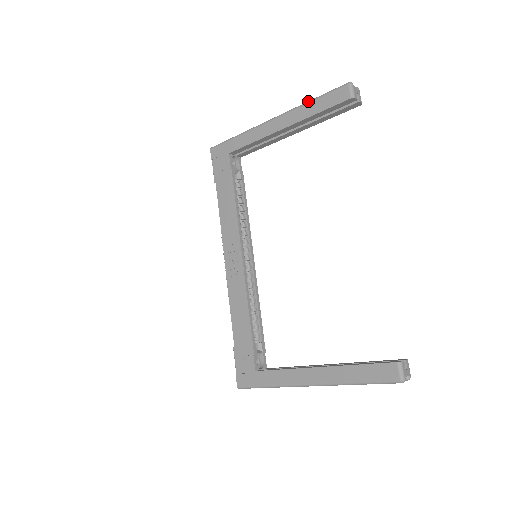
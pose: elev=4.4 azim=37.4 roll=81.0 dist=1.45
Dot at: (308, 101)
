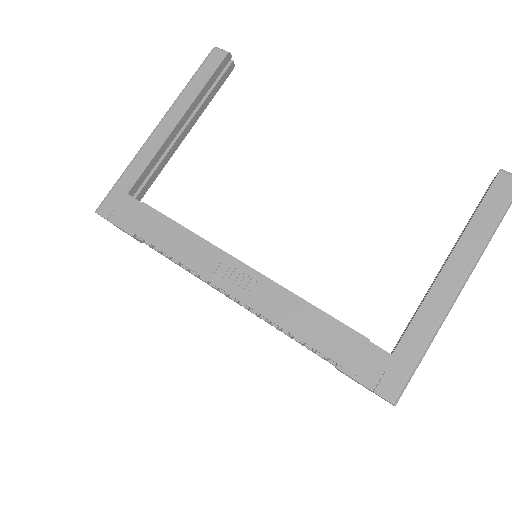
Dot at: (185, 86)
